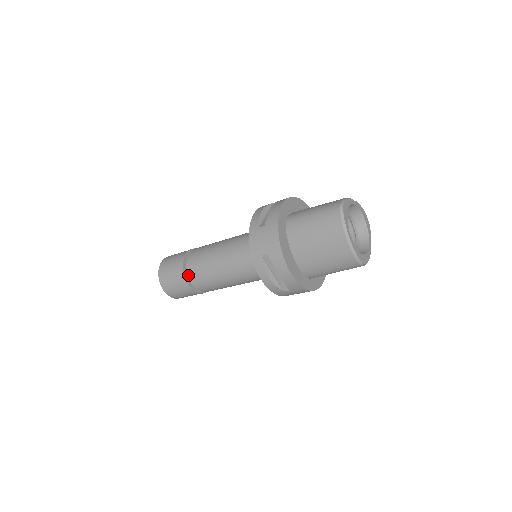
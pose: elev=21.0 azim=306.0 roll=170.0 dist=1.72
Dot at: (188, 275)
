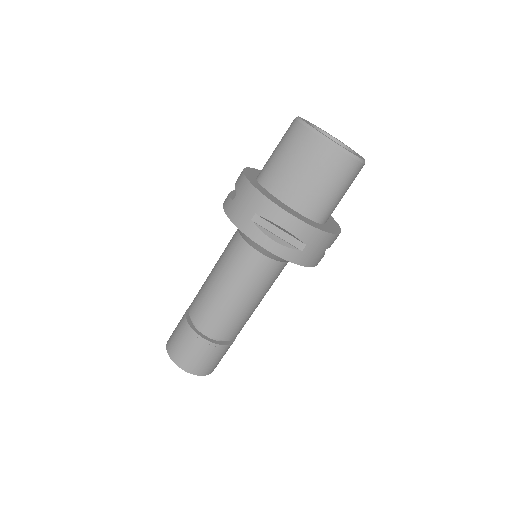
Dot at: (197, 327)
